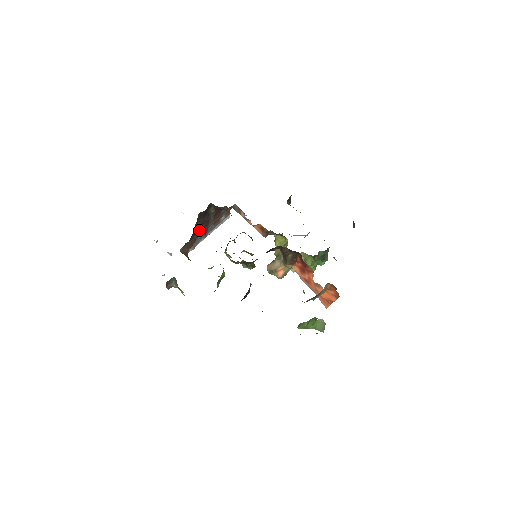
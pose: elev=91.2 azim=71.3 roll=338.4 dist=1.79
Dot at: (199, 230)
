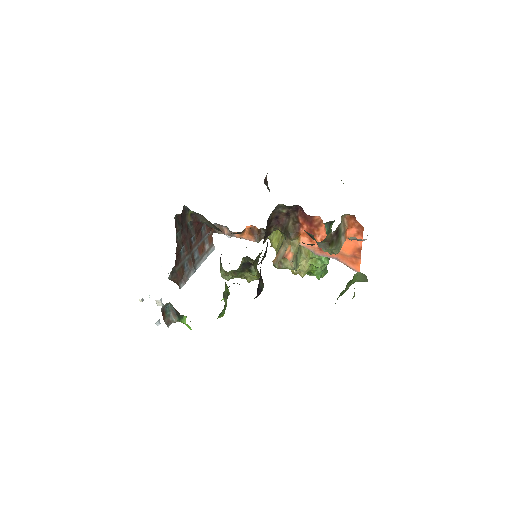
Dot at: (183, 254)
